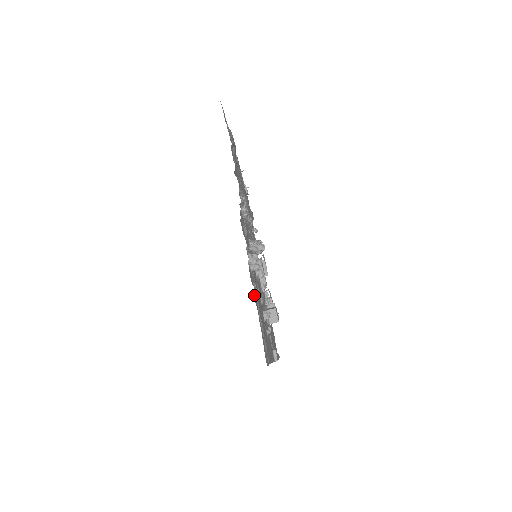
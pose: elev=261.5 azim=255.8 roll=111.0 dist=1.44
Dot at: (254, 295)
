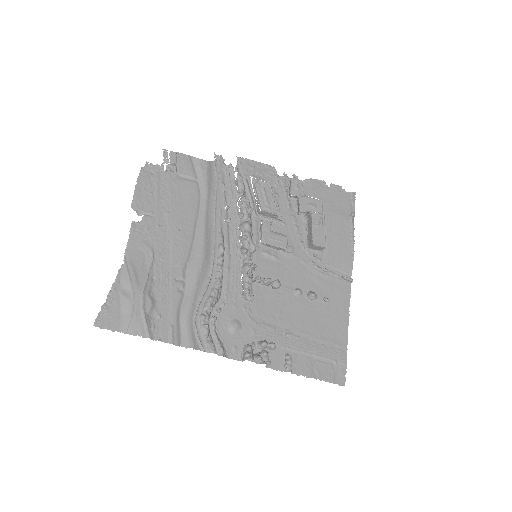
Dot at: (293, 370)
